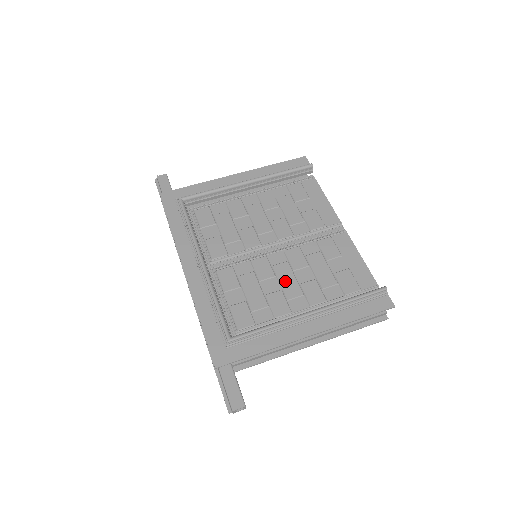
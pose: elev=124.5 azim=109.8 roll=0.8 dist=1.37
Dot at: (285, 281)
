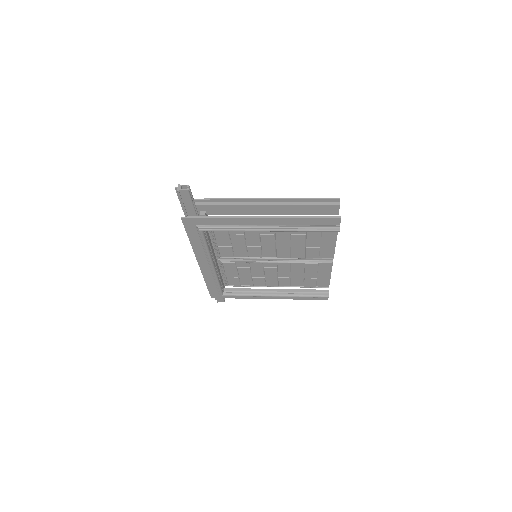
Dot at: occluded
